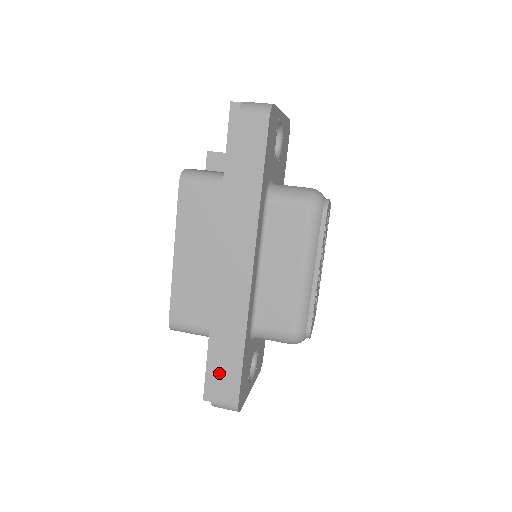
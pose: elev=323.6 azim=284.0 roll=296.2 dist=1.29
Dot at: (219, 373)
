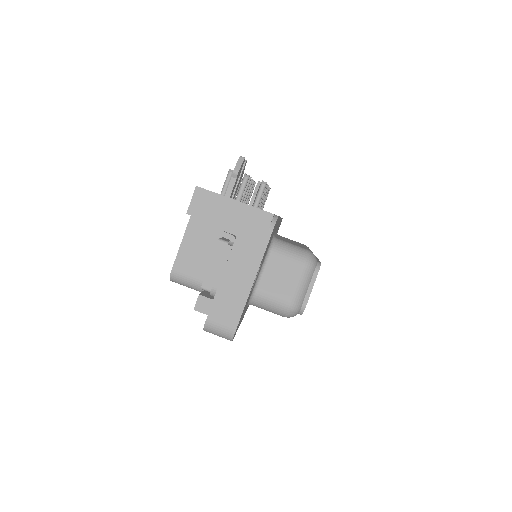
Dot at: occluded
